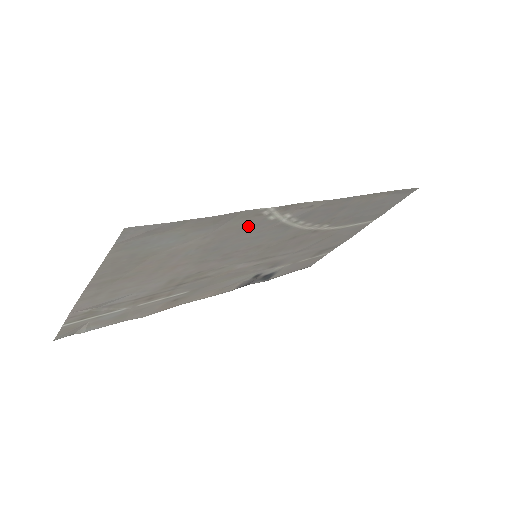
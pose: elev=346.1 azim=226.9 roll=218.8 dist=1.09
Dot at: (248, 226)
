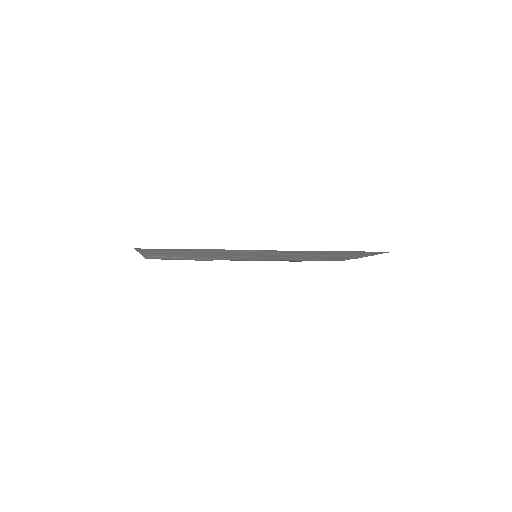
Dot at: (221, 251)
